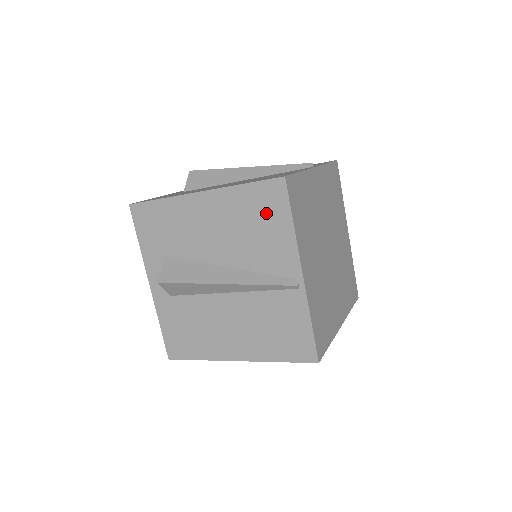
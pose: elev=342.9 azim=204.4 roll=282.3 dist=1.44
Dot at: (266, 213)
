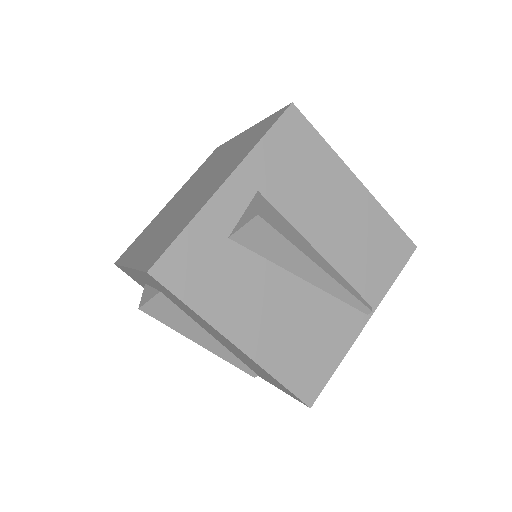
Dot at: (275, 383)
